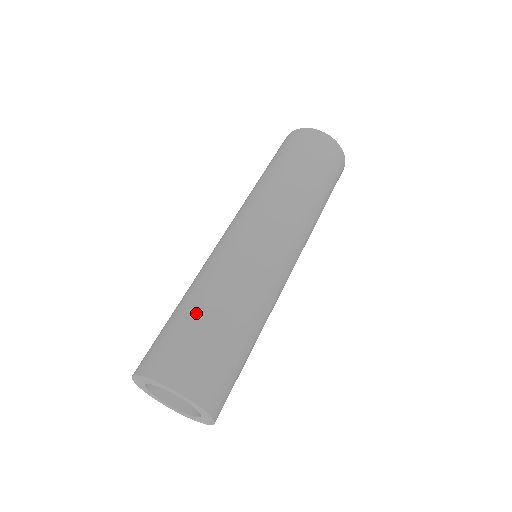
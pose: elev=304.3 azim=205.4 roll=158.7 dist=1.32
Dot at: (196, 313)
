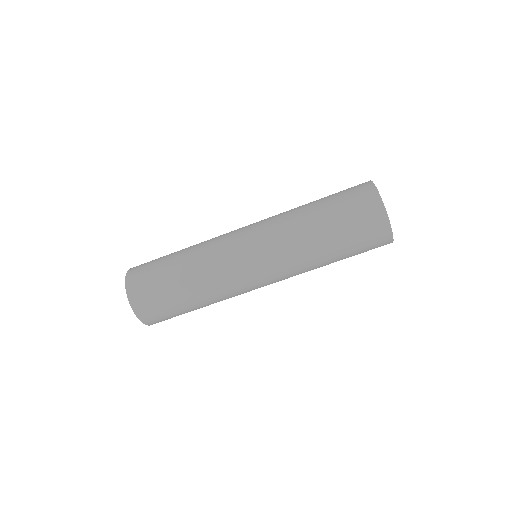
Dot at: (174, 281)
